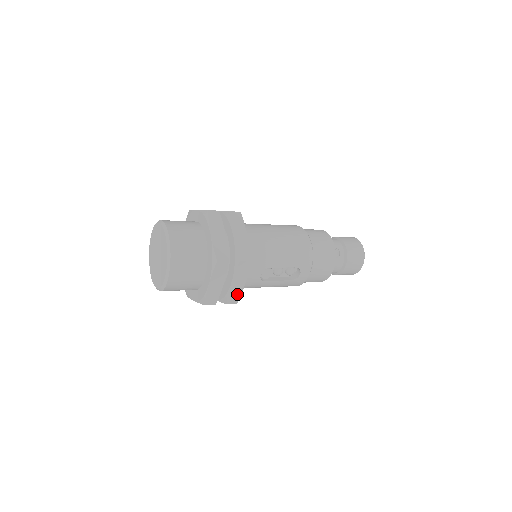
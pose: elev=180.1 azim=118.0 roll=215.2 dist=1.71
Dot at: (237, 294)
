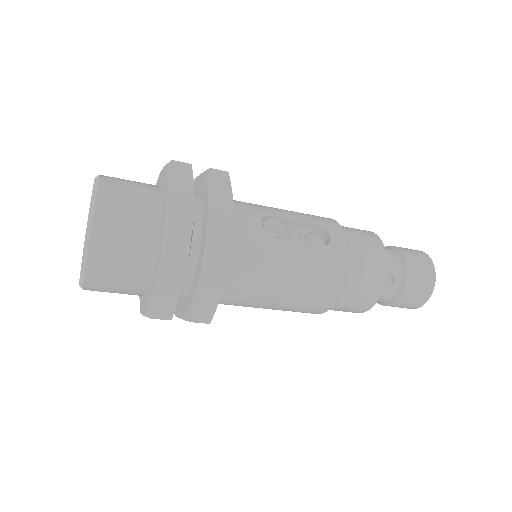
Dot at: (226, 225)
